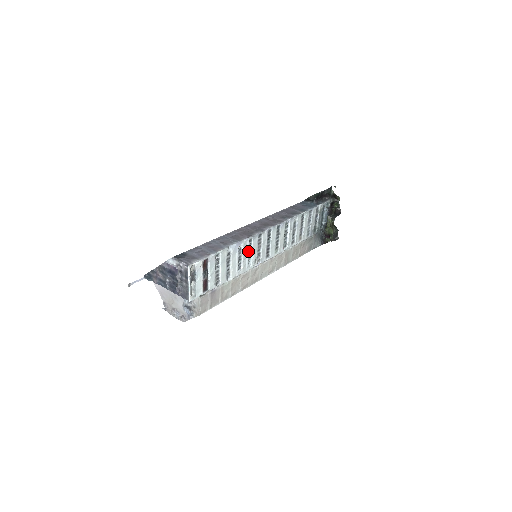
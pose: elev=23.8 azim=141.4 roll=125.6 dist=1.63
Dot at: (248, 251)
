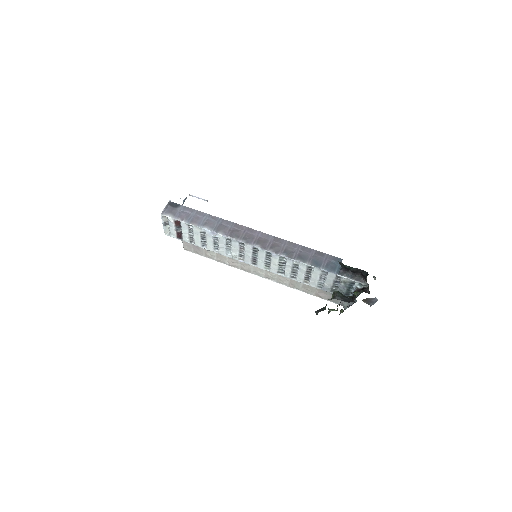
Dot at: (226, 245)
